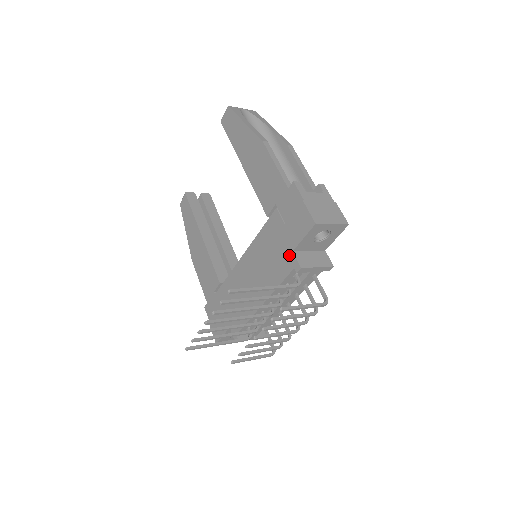
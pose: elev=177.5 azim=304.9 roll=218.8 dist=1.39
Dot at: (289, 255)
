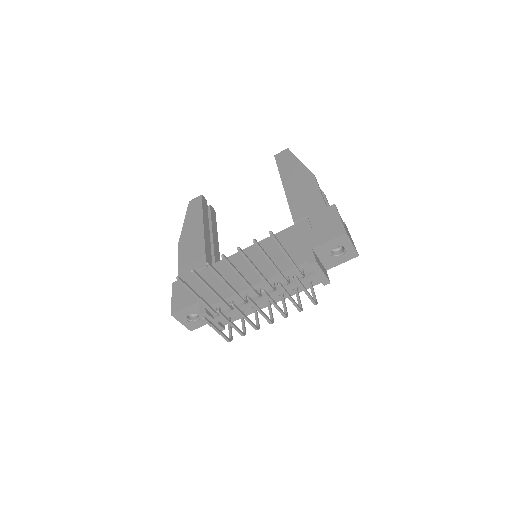
Dot at: (307, 251)
